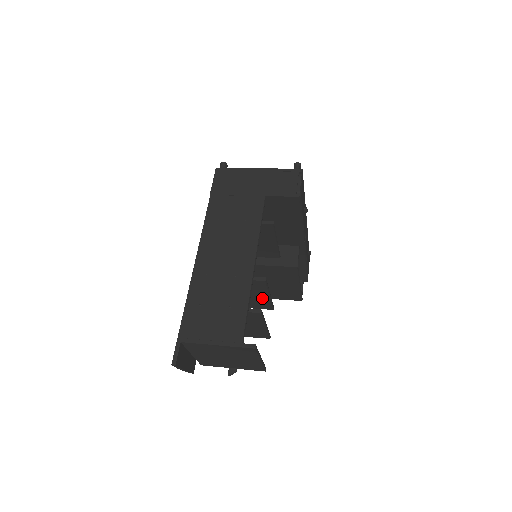
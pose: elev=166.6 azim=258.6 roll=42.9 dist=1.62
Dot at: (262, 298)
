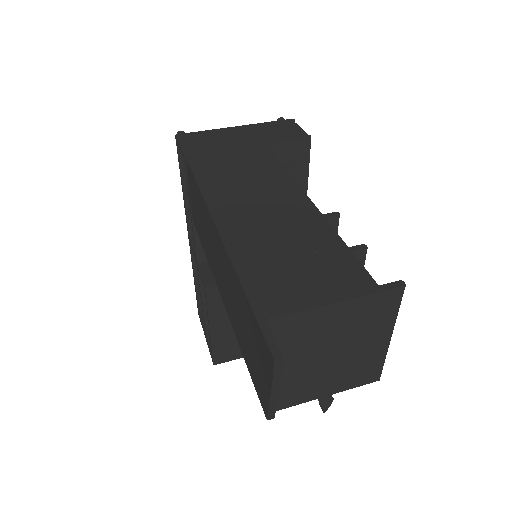
Dot at: occluded
